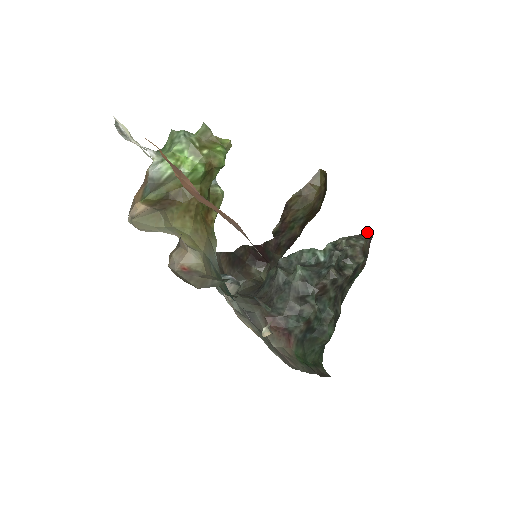
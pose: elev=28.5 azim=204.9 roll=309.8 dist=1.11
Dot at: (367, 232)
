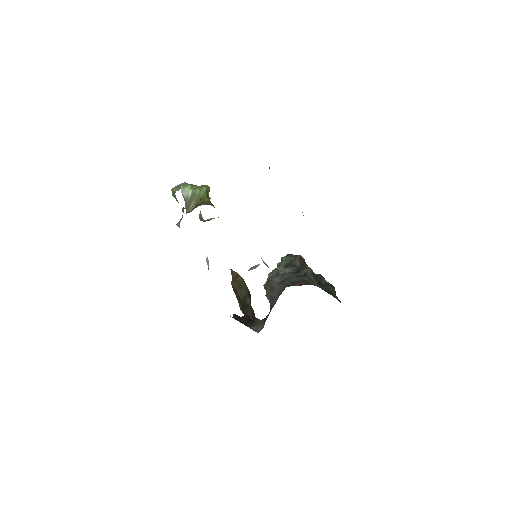
Dot at: occluded
